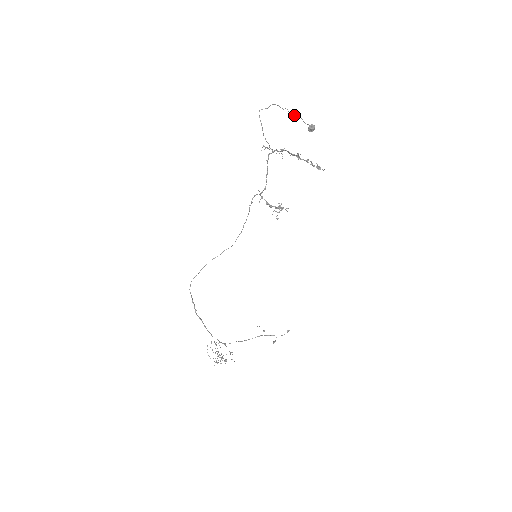
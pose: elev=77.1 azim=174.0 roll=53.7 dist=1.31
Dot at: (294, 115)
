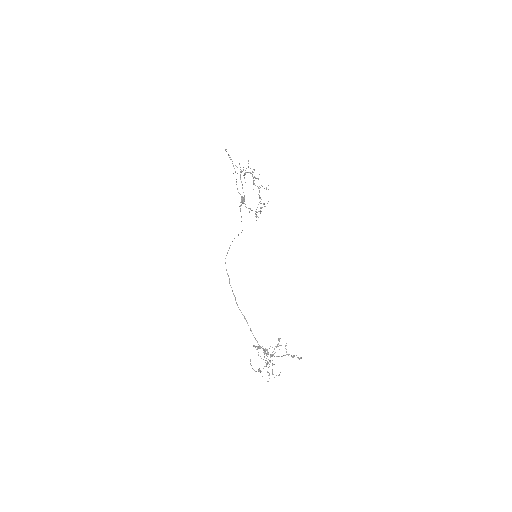
Dot at: occluded
